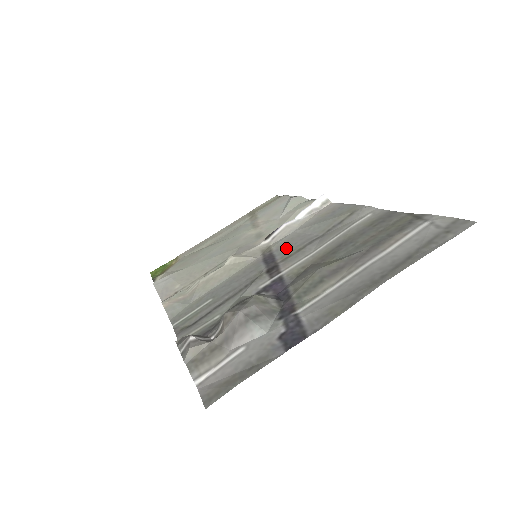
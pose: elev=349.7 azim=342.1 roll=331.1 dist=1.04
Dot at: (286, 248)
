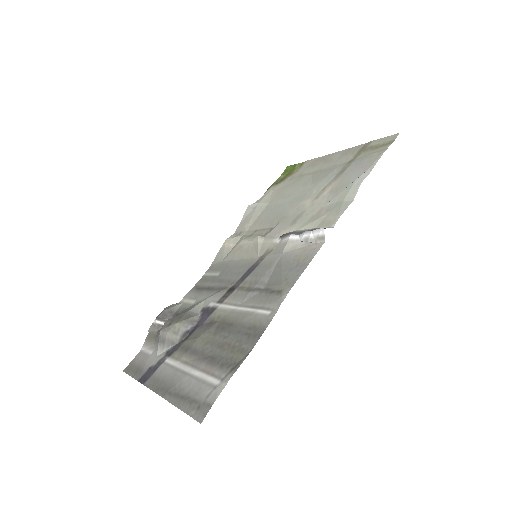
Dot at: (257, 273)
